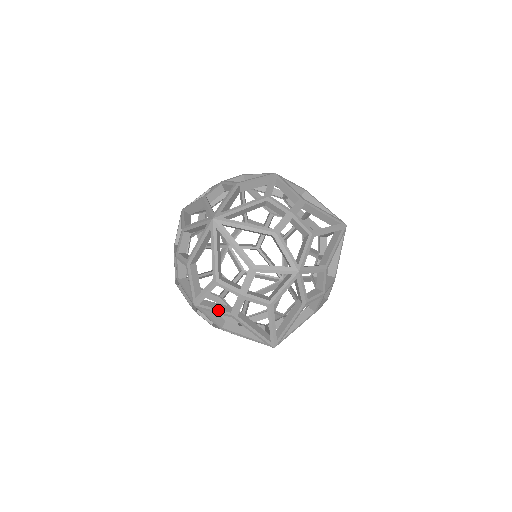
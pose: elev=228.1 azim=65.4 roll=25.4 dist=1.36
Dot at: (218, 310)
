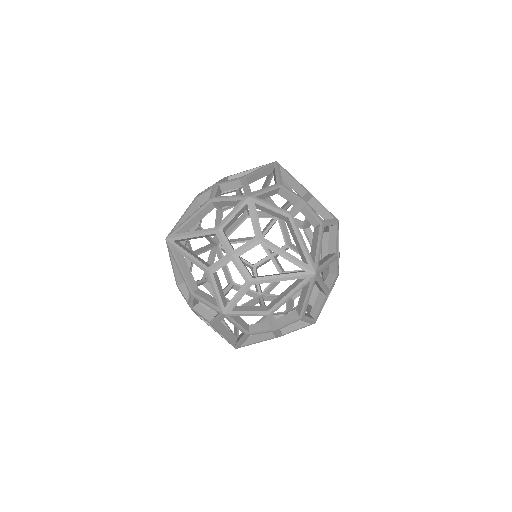
Dot at: occluded
